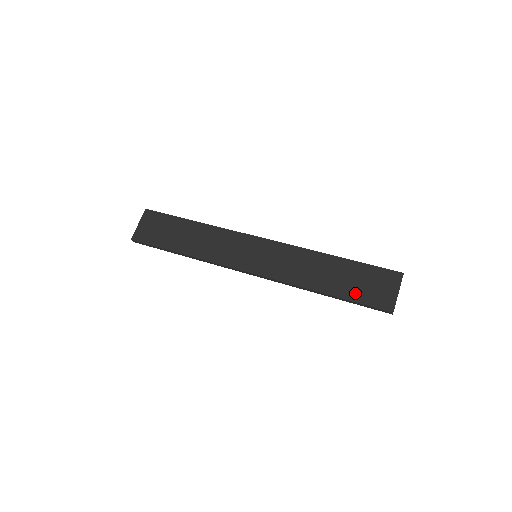
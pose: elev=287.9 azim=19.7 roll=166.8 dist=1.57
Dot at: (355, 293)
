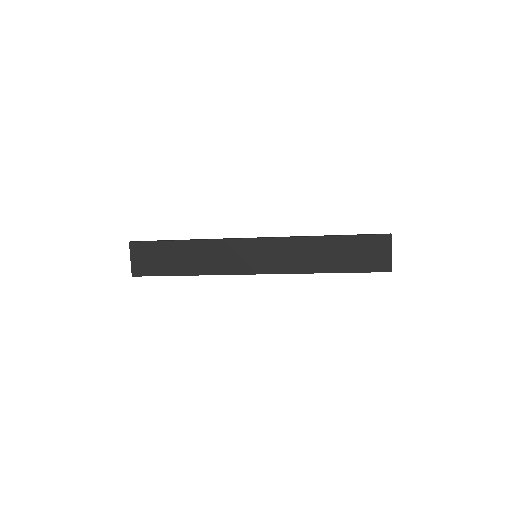
Dot at: (356, 265)
